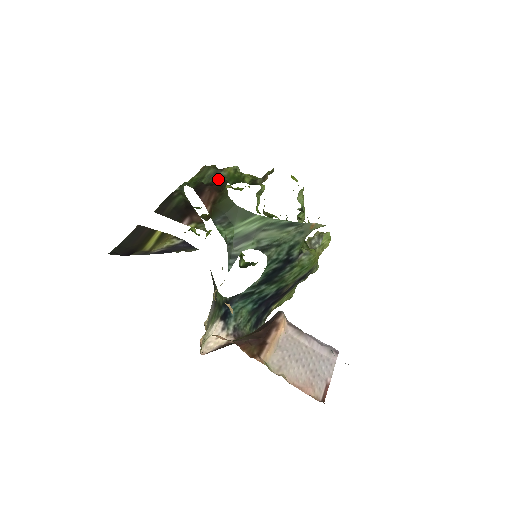
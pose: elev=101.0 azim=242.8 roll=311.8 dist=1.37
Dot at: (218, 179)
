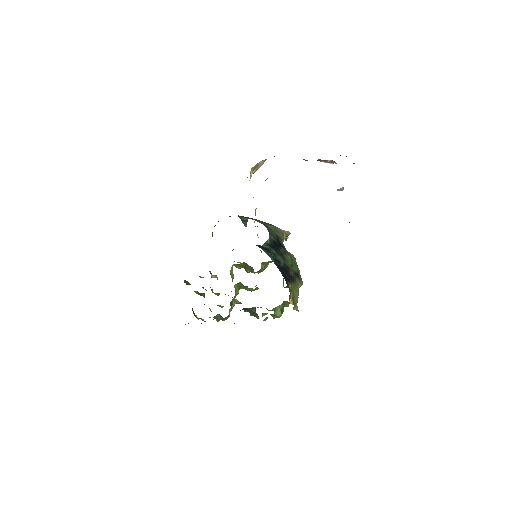
Dot at: occluded
